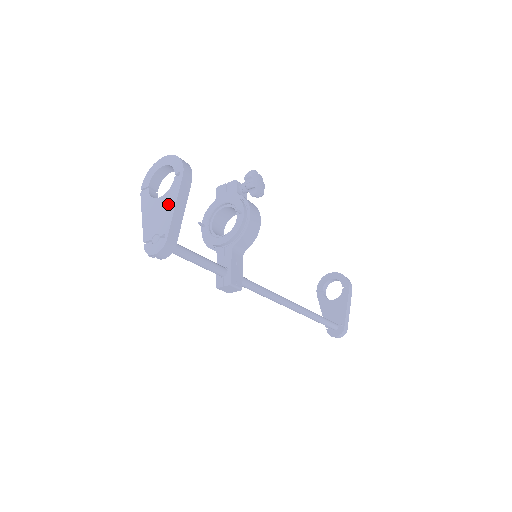
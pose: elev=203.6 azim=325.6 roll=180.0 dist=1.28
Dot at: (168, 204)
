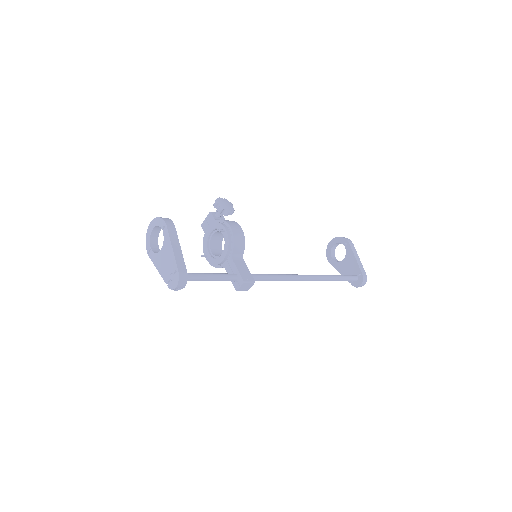
Dot at: (168, 250)
